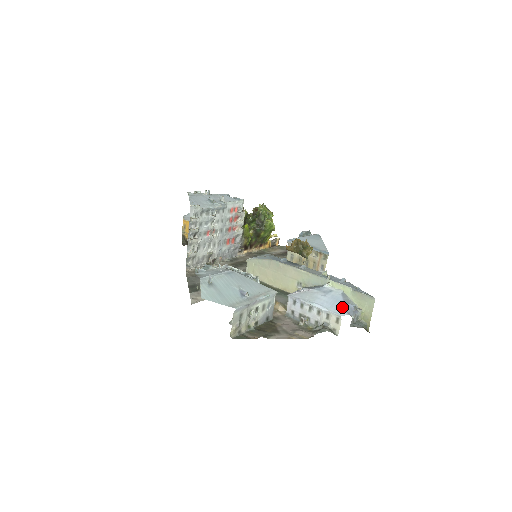
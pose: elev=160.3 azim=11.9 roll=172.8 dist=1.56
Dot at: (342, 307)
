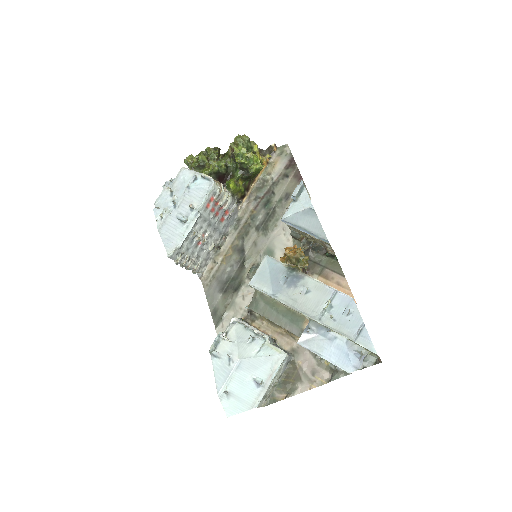
Dot at: (348, 361)
